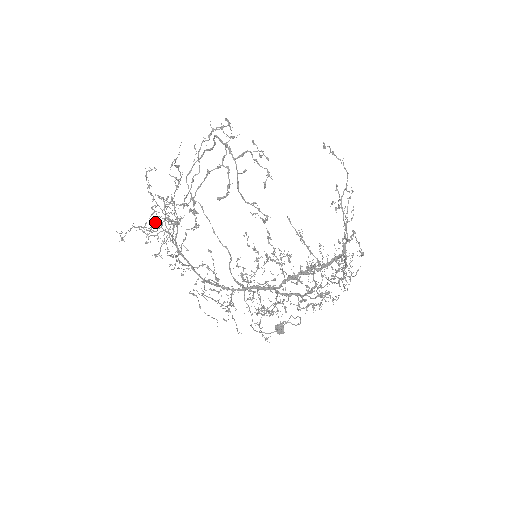
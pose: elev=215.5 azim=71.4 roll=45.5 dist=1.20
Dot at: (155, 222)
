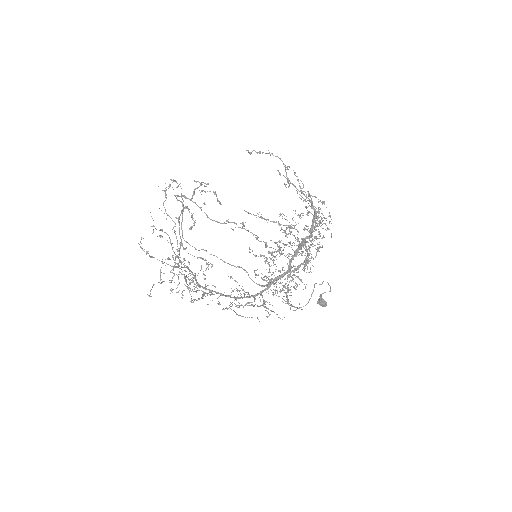
Dot at: occluded
